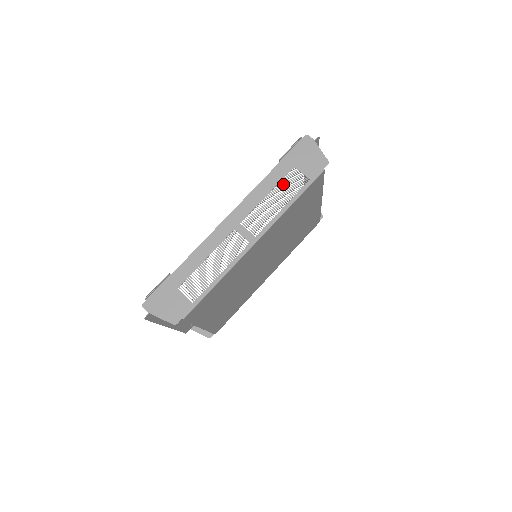
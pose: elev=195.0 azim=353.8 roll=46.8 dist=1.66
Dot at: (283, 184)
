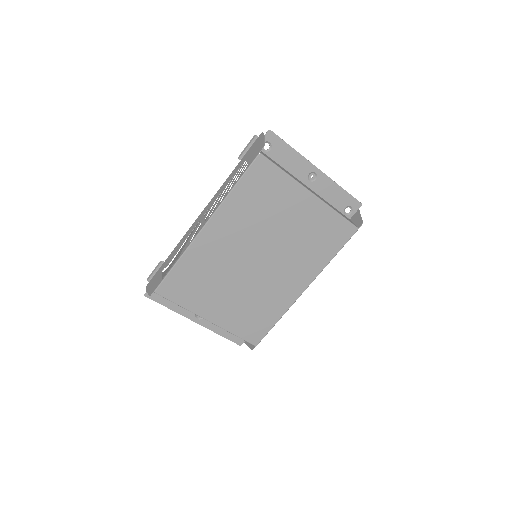
Dot at: (235, 176)
